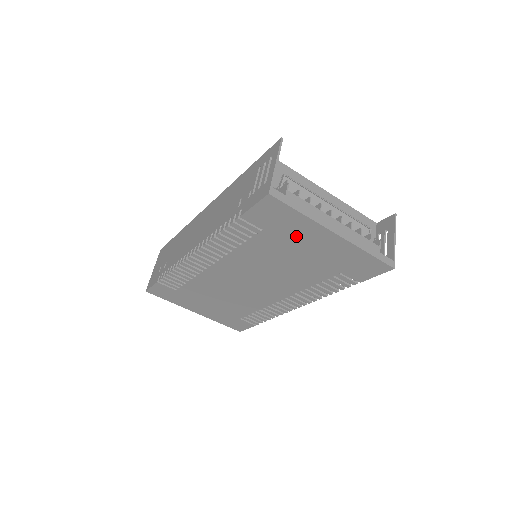
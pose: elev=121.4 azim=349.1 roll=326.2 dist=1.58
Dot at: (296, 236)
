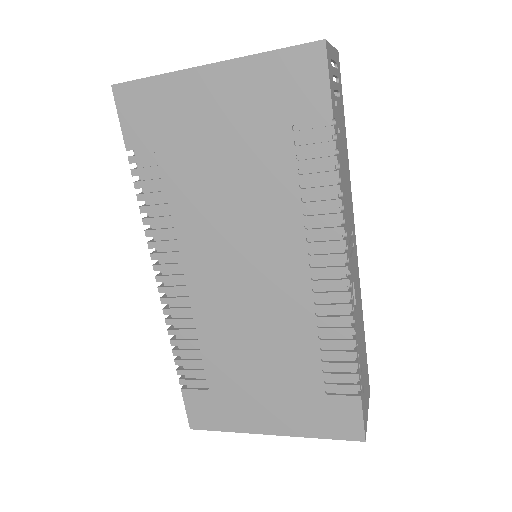
Dot at: (188, 119)
